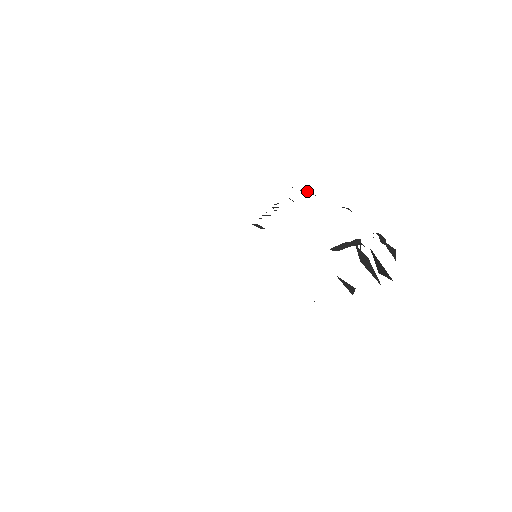
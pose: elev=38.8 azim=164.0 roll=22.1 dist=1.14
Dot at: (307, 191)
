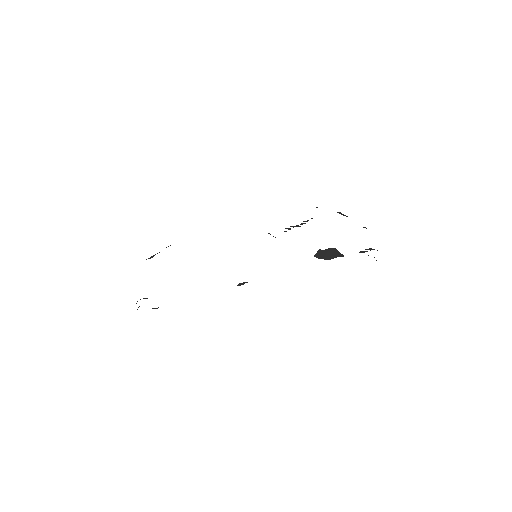
Dot at: (341, 213)
